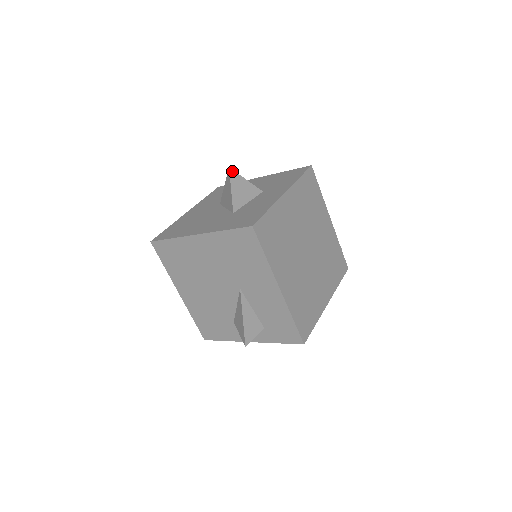
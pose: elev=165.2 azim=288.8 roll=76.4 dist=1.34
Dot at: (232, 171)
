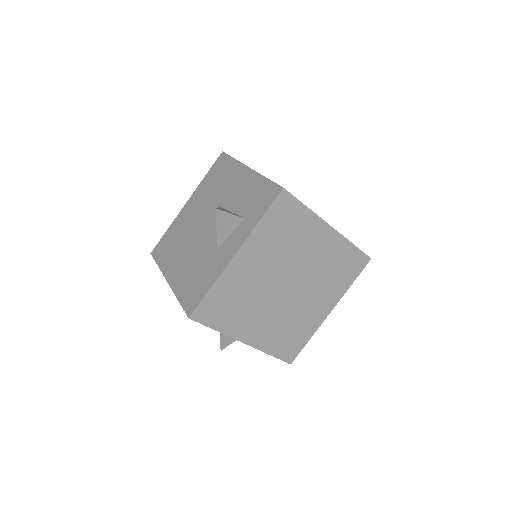
Dot at: occluded
